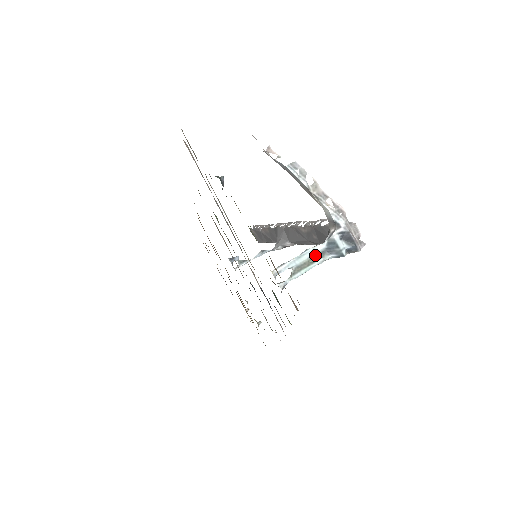
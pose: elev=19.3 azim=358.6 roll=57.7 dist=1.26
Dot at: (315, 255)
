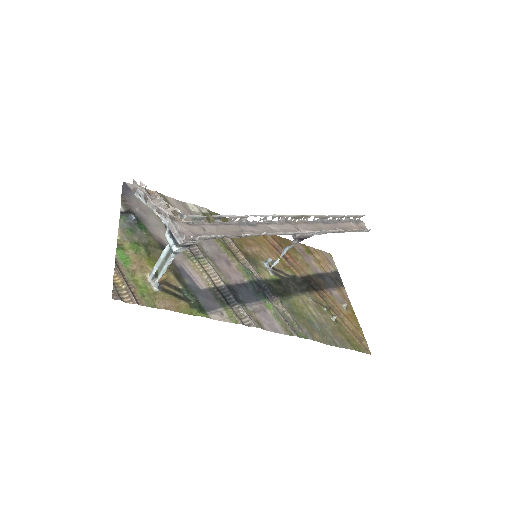
Dot at: (166, 255)
